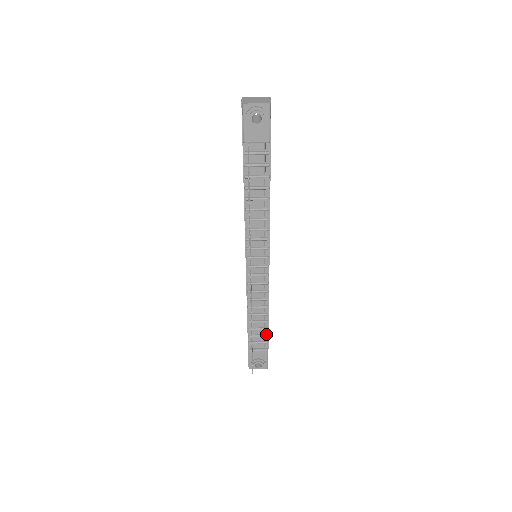
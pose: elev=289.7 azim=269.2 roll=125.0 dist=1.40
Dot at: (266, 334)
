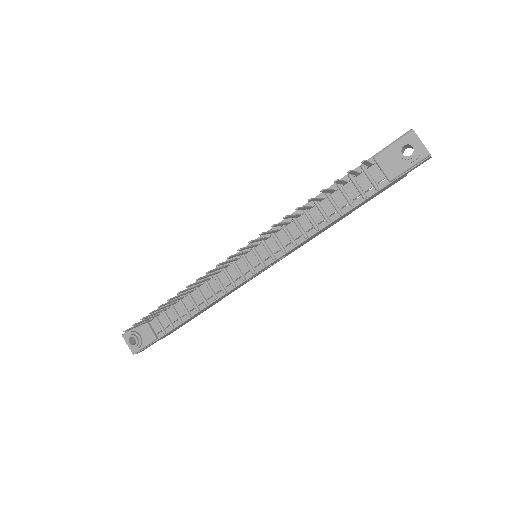
Dot at: (174, 325)
